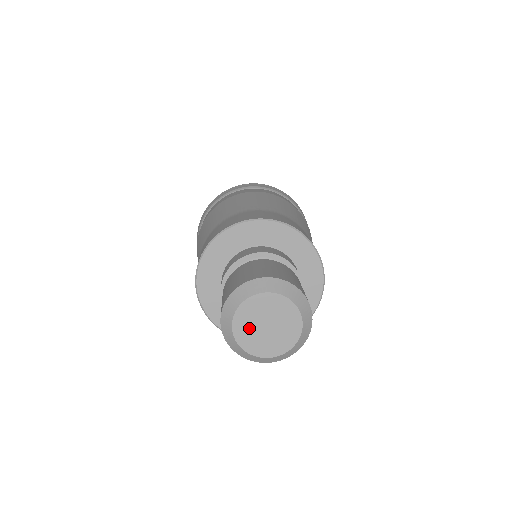
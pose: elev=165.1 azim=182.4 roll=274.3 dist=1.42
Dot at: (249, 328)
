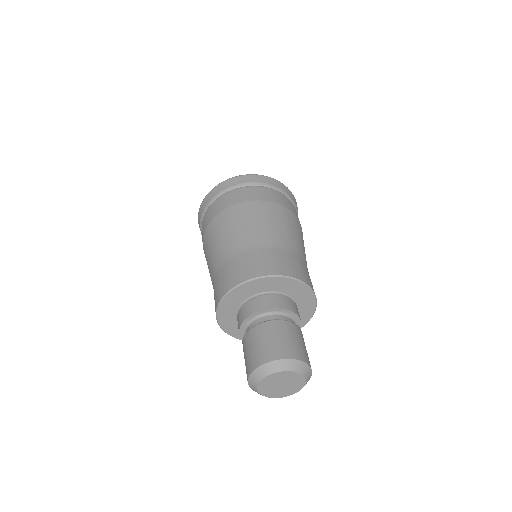
Dot at: (275, 392)
